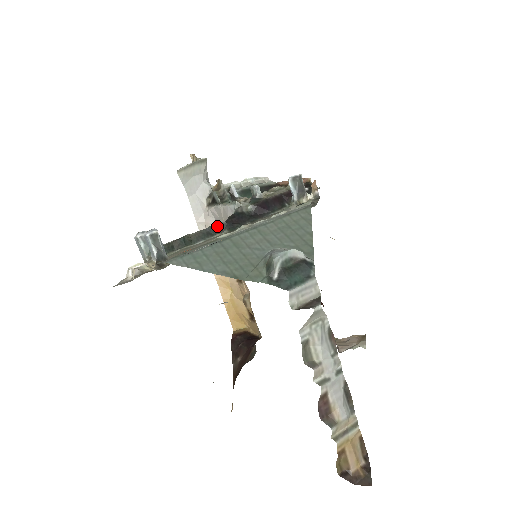
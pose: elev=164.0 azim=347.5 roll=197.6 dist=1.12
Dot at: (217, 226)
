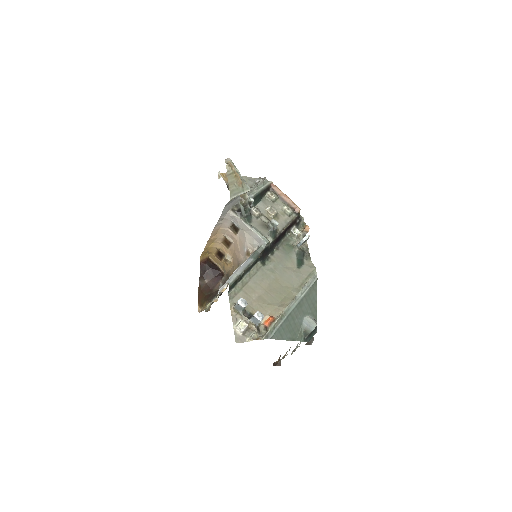
Dot at: (256, 260)
